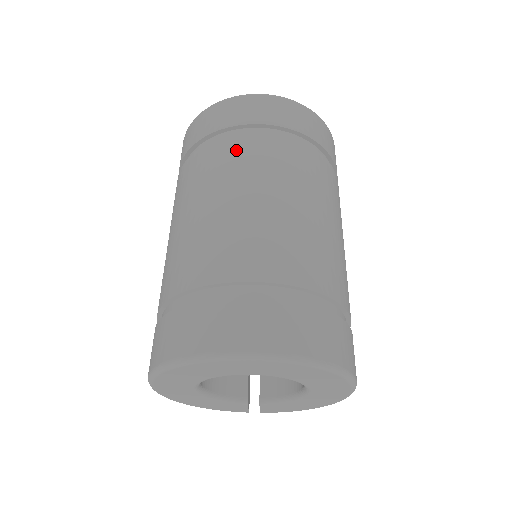
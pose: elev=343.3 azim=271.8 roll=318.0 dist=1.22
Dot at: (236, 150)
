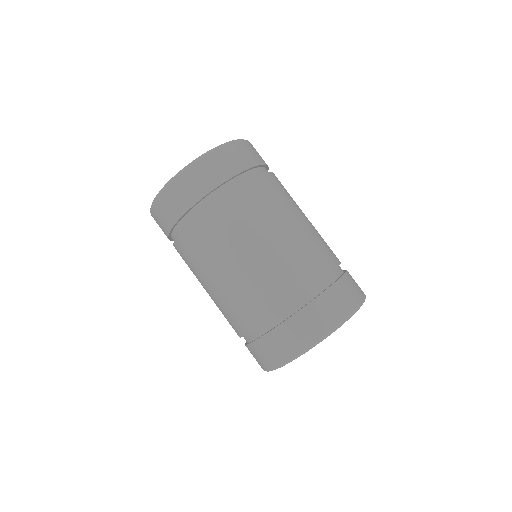
Dot at: (246, 199)
